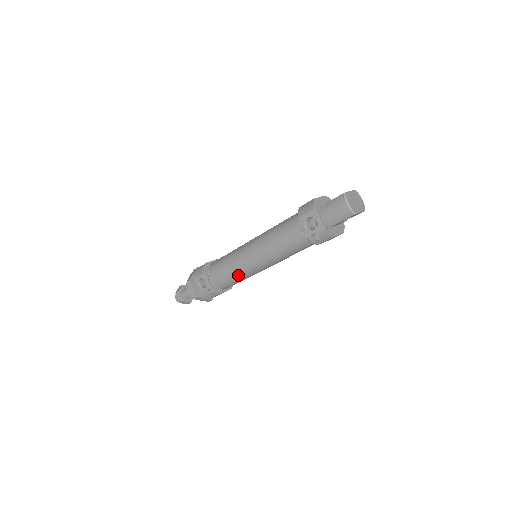
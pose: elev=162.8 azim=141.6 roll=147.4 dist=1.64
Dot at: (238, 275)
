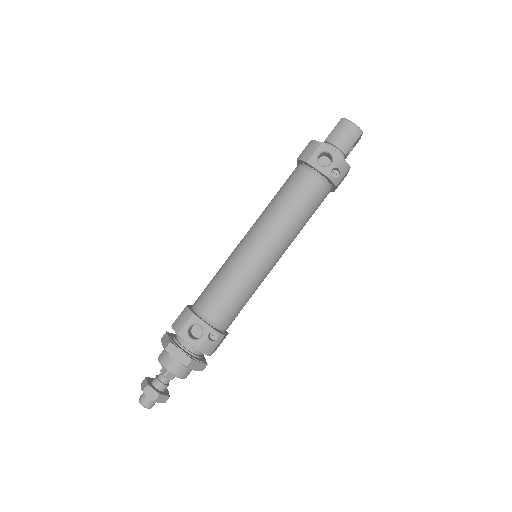
Dot at: (247, 286)
